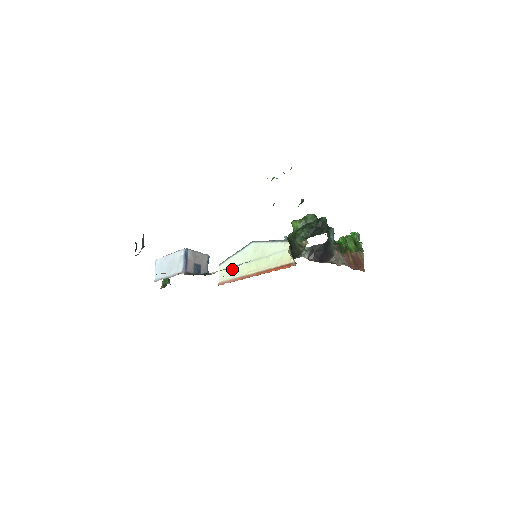
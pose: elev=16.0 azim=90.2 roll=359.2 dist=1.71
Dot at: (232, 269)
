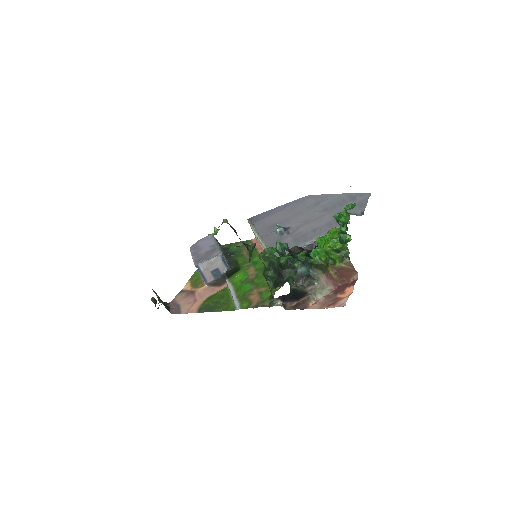
Dot at: occluded
